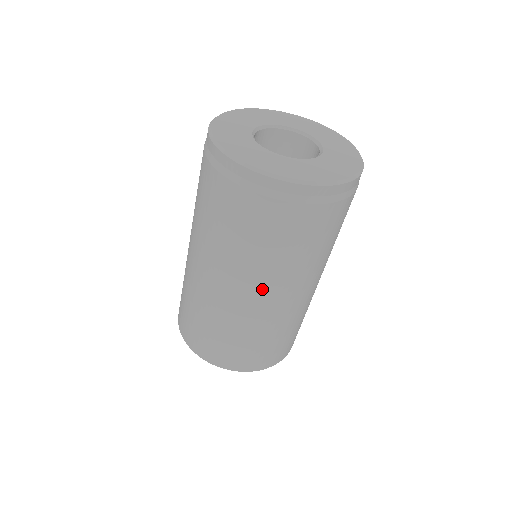
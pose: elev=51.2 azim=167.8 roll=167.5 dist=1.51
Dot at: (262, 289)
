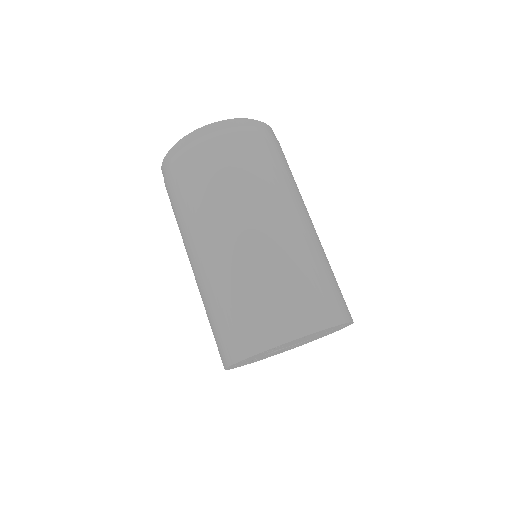
Dot at: (273, 211)
